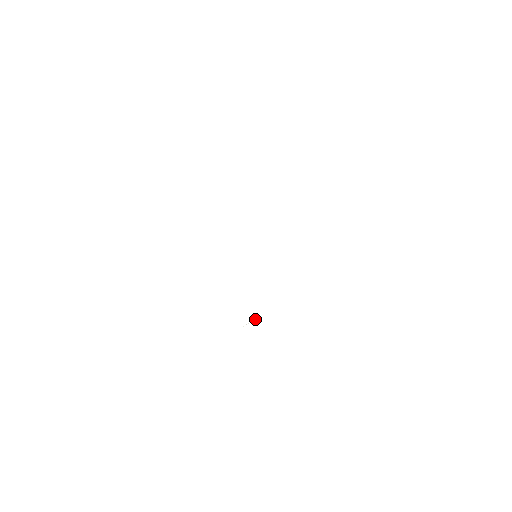
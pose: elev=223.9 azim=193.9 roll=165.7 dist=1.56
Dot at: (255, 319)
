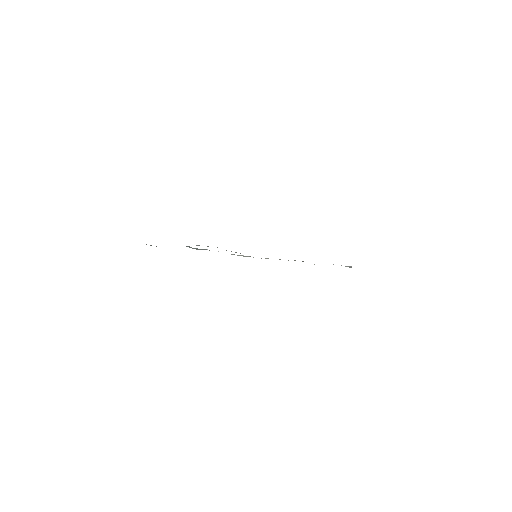
Dot at: occluded
